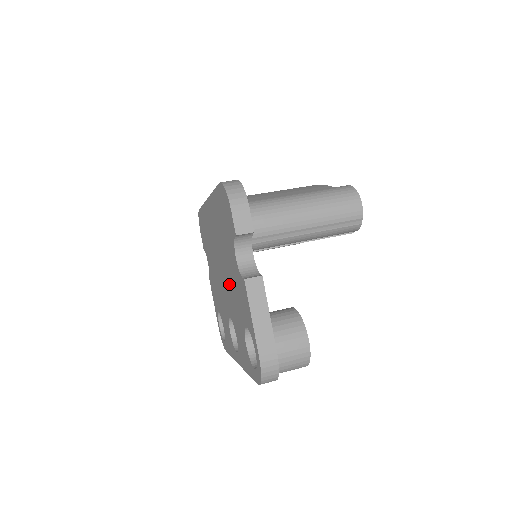
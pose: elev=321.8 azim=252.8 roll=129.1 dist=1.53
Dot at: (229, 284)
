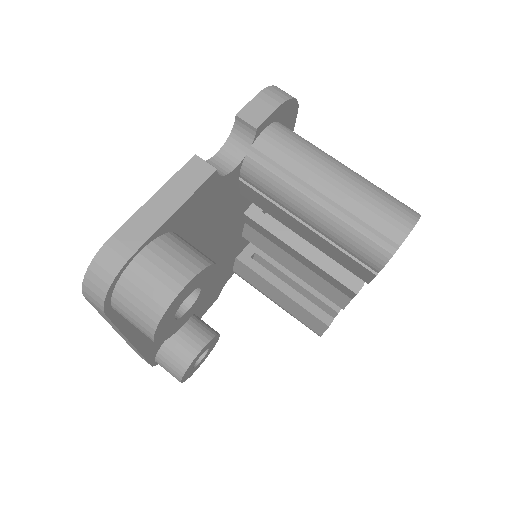
Dot at: occluded
